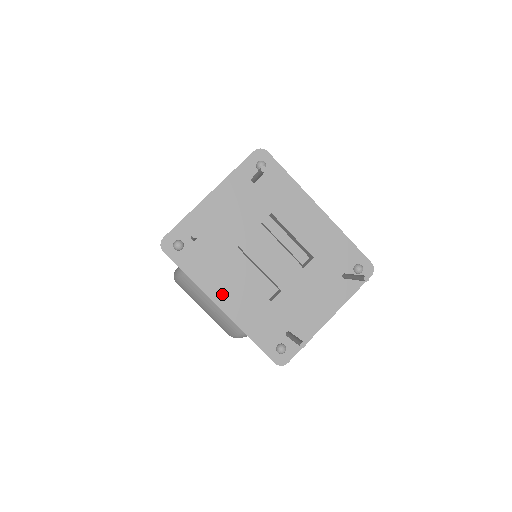
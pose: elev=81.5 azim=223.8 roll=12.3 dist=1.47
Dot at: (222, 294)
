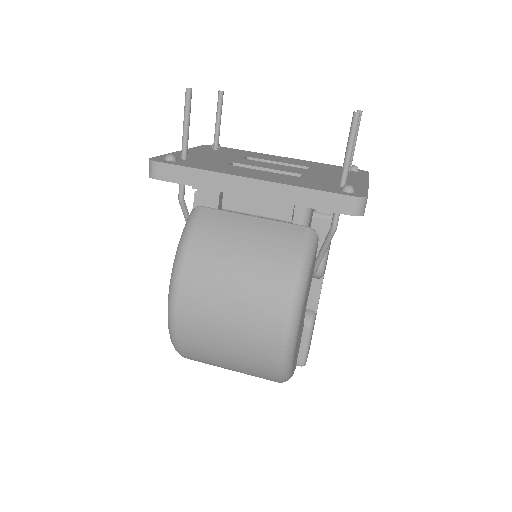
Dot at: (244, 174)
